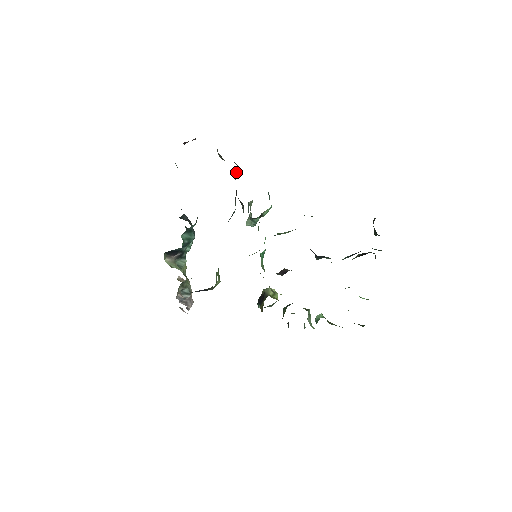
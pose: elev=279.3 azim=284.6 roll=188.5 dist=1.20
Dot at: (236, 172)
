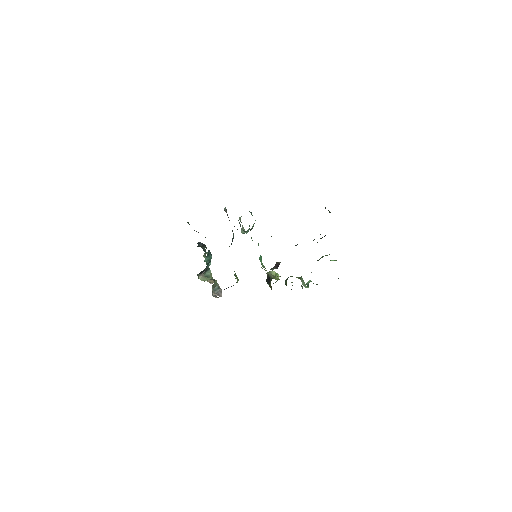
Dot at: (226, 209)
